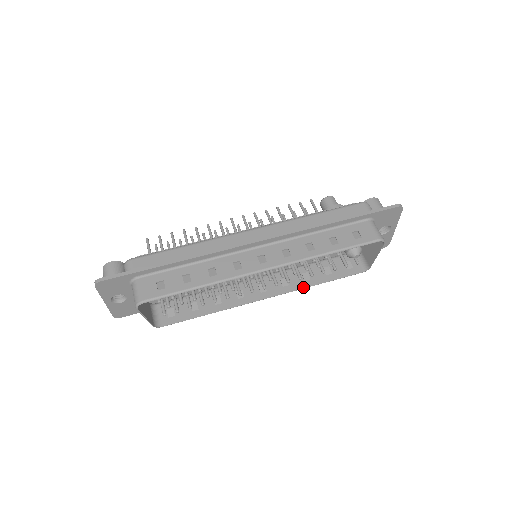
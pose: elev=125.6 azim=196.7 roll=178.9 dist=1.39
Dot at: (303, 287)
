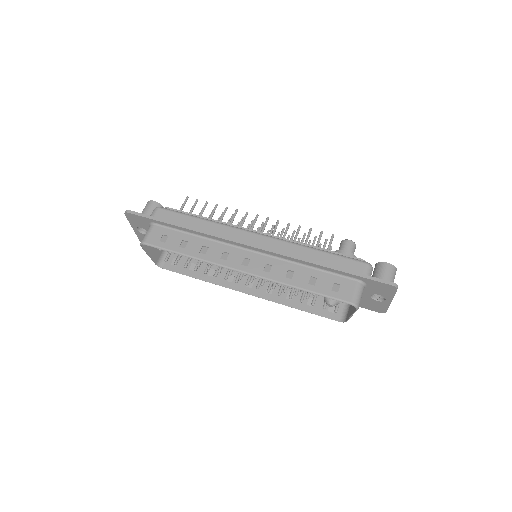
Dot at: (281, 303)
